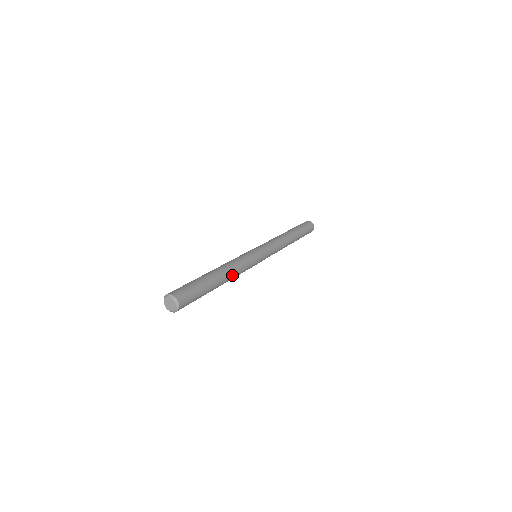
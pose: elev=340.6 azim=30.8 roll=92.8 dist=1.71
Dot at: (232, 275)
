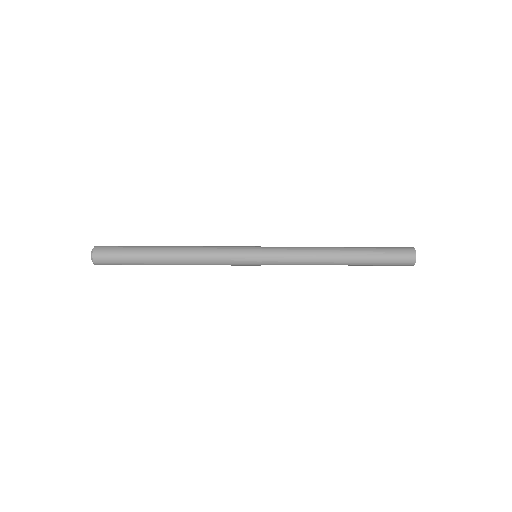
Dot at: (187, 257)
